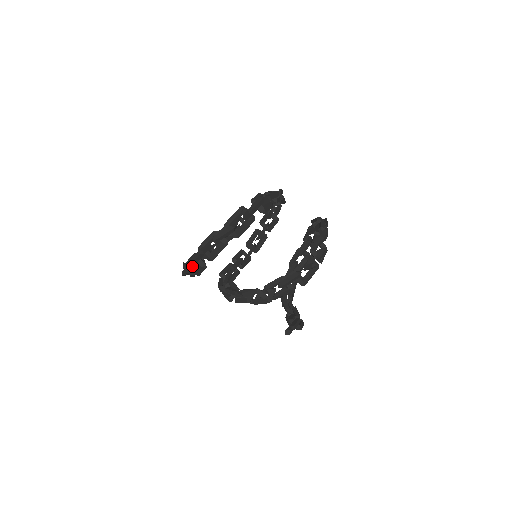
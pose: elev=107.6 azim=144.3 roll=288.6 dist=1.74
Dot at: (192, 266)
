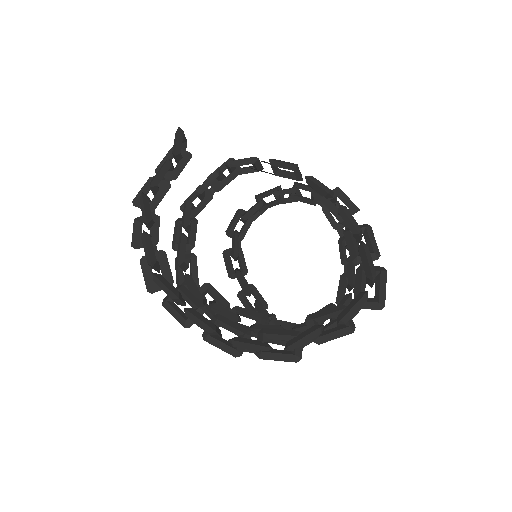
Dot at: (243, 346)
